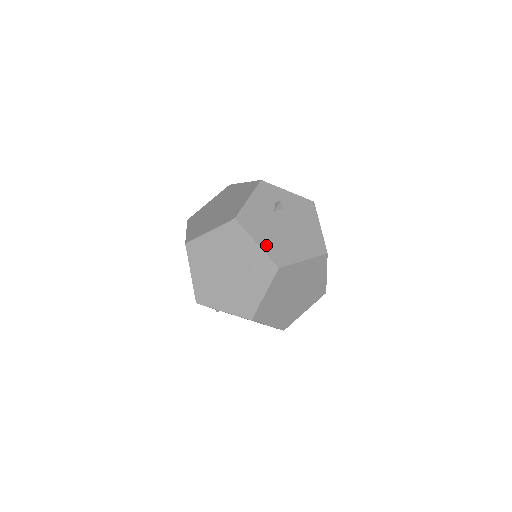
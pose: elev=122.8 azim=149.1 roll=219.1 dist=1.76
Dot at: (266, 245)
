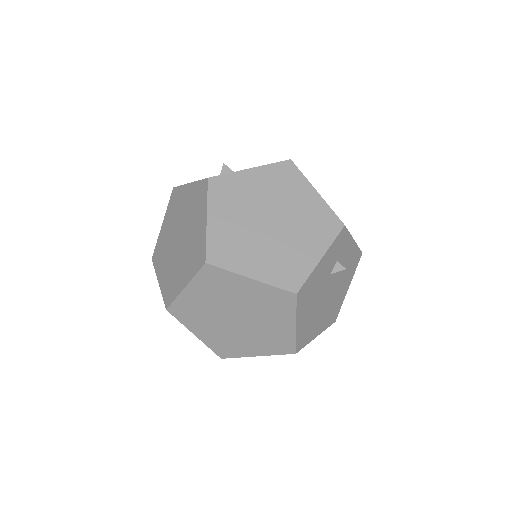
Dot at: (302, 326)
